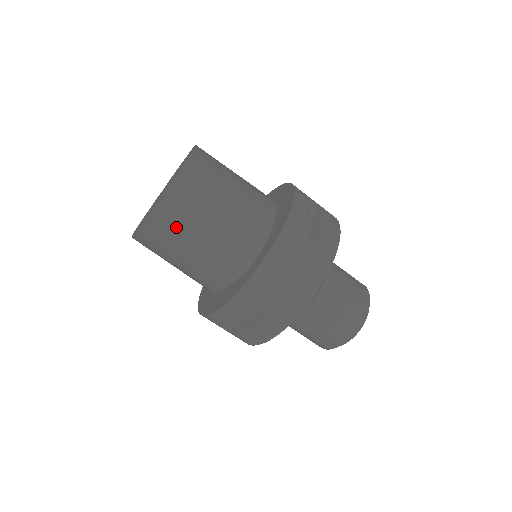
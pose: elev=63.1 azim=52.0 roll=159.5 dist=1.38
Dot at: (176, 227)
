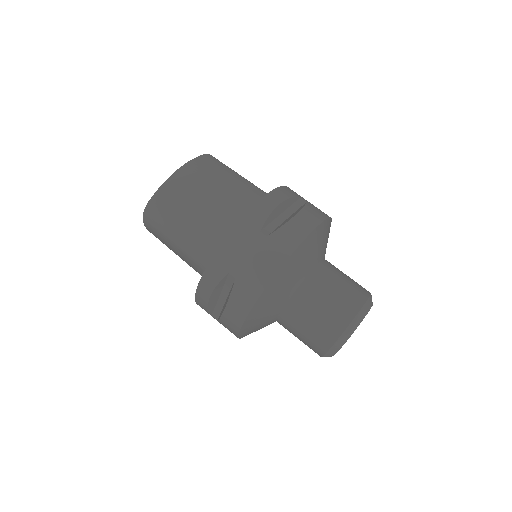
Dot at: (219, 166)
